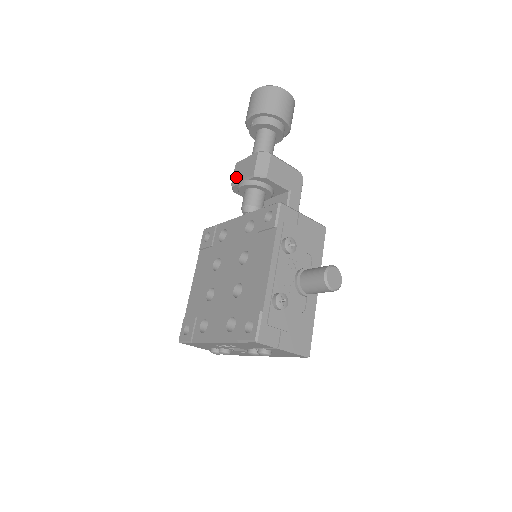
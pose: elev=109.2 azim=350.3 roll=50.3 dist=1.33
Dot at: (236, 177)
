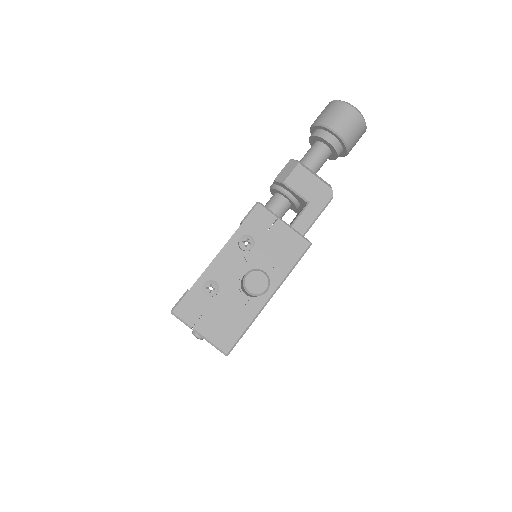
Dot at: occluded
